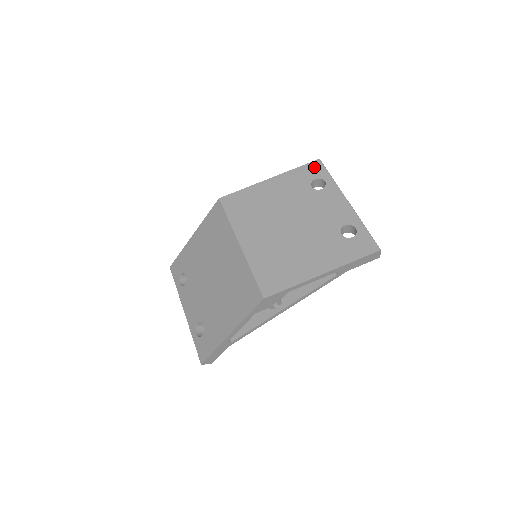
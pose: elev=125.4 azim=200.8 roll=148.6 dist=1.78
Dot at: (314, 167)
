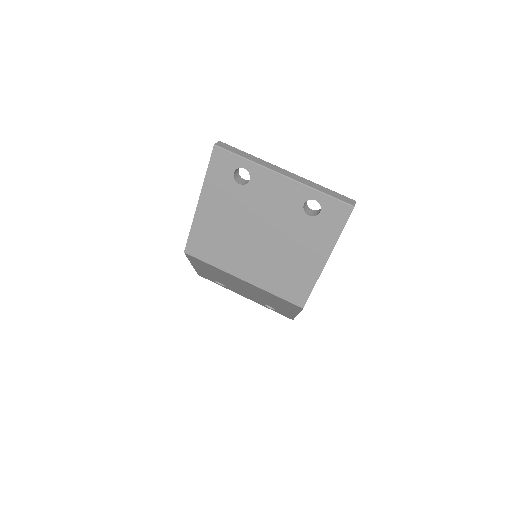
Dot at: (219, 160)
